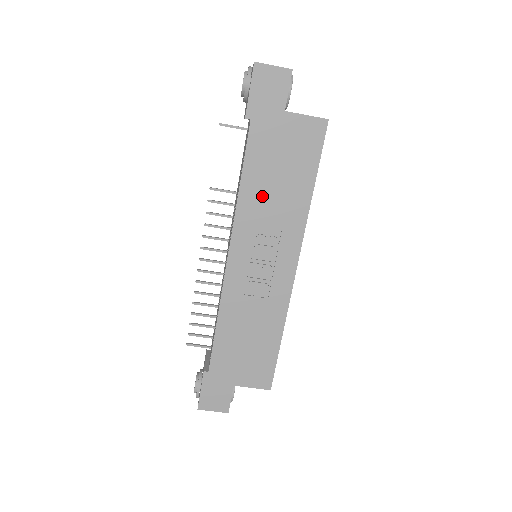
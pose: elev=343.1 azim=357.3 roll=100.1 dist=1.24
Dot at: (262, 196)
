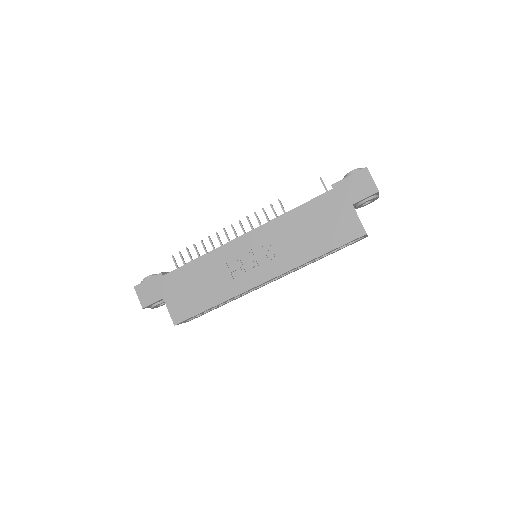
Dot at: (294, 228)
